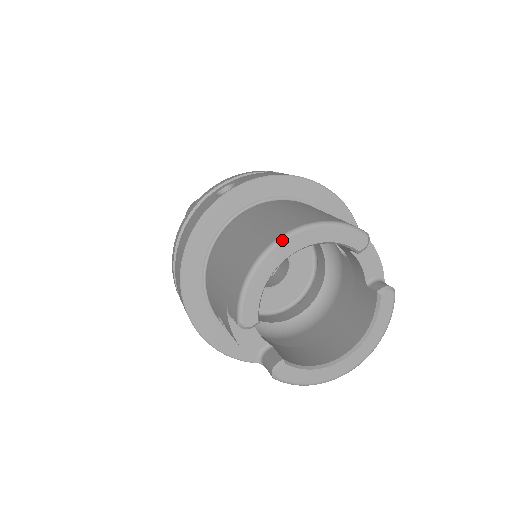
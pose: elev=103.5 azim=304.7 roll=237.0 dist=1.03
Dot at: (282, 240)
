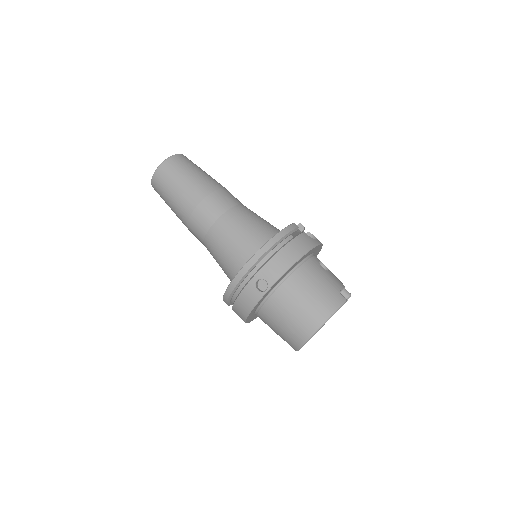
Dot at: (316, 332)
